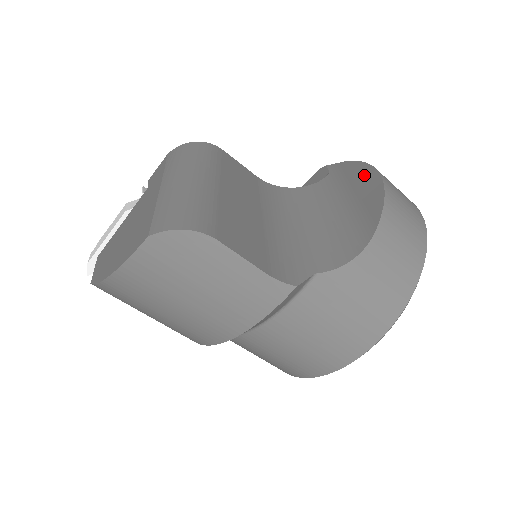
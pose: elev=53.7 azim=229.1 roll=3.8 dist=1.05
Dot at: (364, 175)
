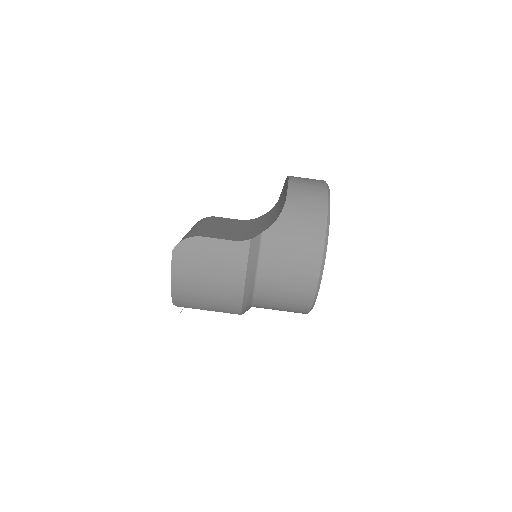
Dot at: occluded
